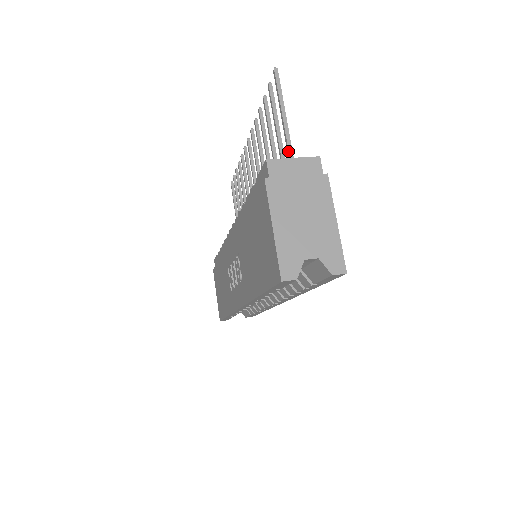
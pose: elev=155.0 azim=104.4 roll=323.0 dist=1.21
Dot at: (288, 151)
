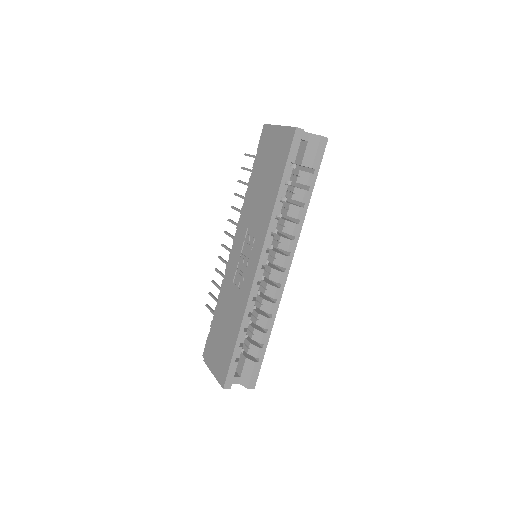
Dot at: occluded
